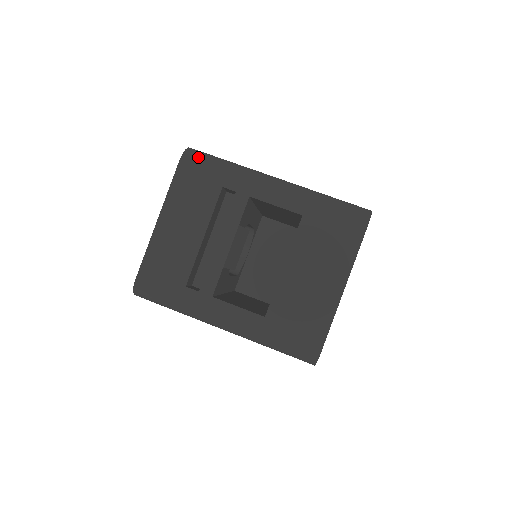
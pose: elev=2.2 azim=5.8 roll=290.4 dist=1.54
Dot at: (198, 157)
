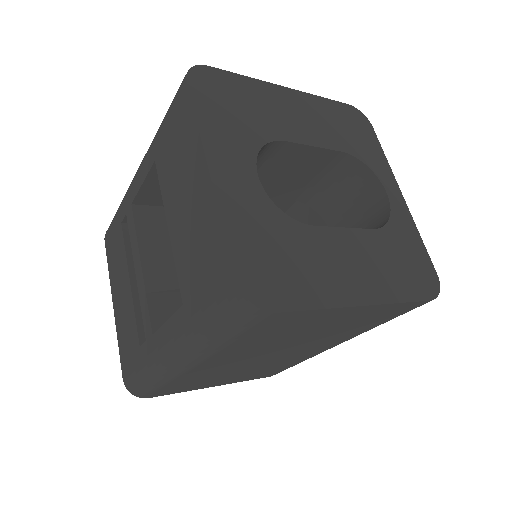
Dot at: occluded
